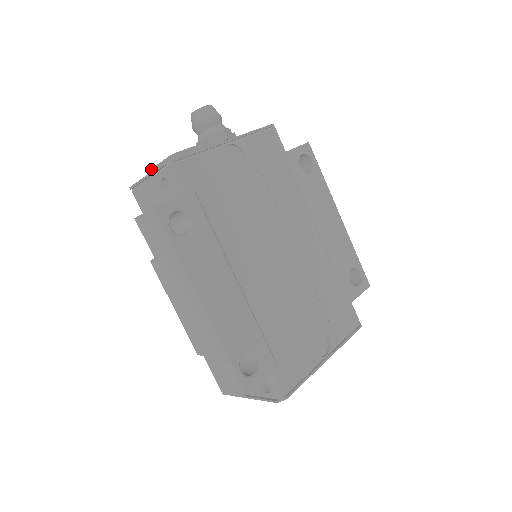
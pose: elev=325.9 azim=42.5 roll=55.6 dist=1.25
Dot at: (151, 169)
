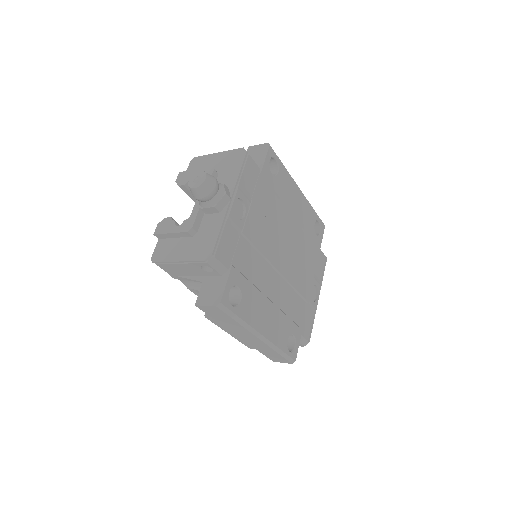
Dot at: (158, 234)
